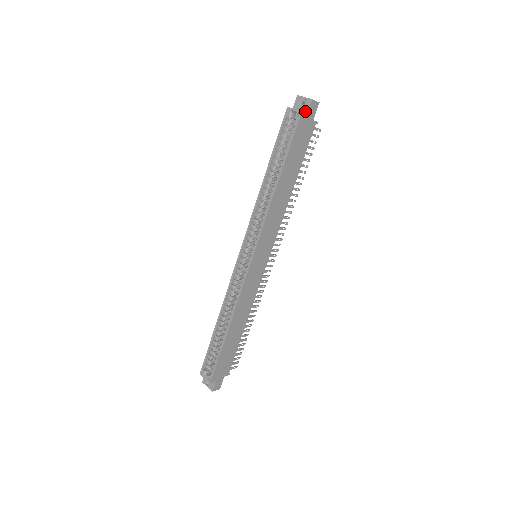
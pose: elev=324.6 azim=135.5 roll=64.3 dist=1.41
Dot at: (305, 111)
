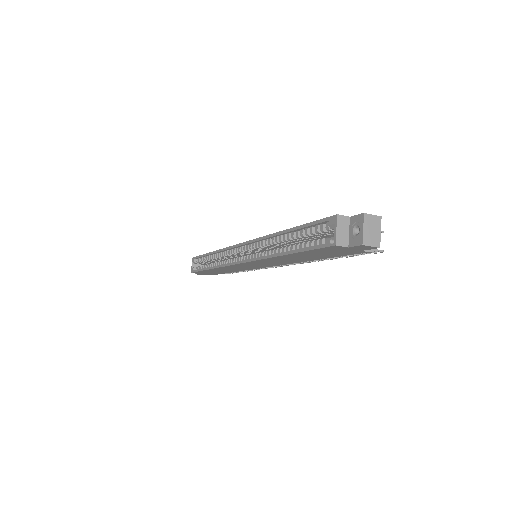
Dot at: (350, 242)
